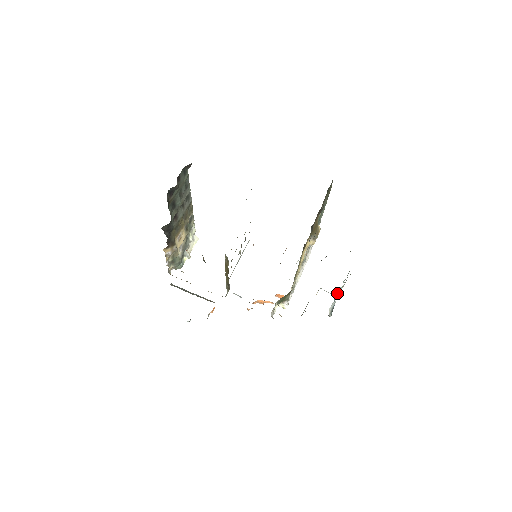
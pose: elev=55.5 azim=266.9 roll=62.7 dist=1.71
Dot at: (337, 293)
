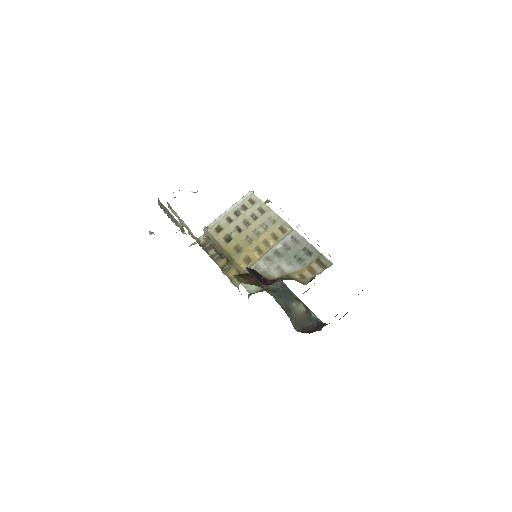
Dot at: occluded
